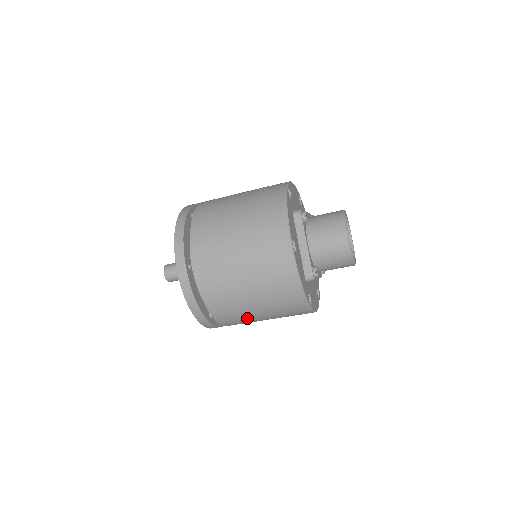
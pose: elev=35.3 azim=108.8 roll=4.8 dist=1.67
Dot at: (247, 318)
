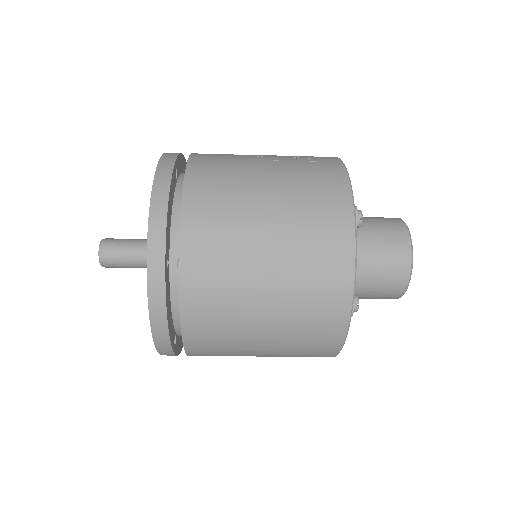
Dot at: (236, 354)
